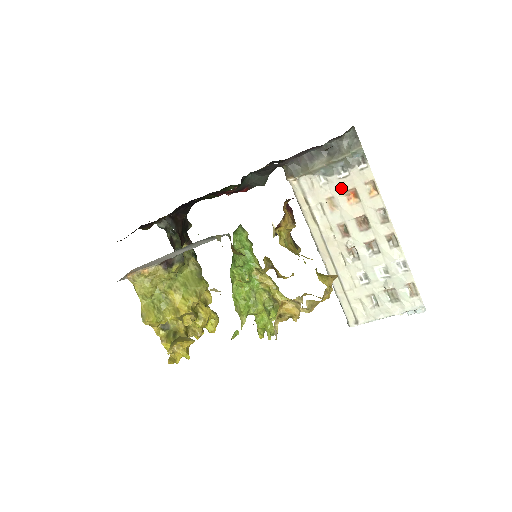
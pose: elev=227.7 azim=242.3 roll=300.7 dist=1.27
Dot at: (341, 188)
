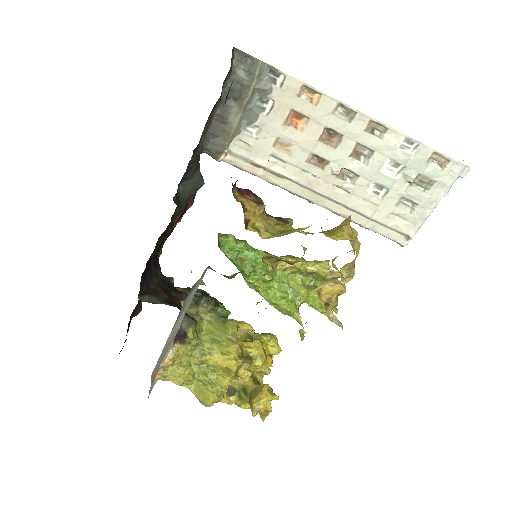
Dot at: (278, 122)
